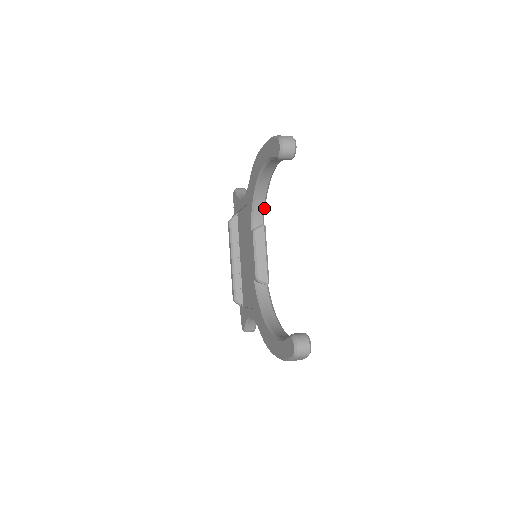
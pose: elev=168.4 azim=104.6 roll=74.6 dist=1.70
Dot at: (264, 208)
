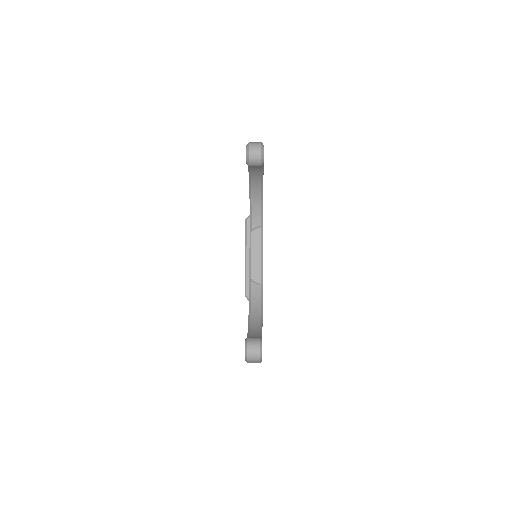
Dot at: (262, 210)
